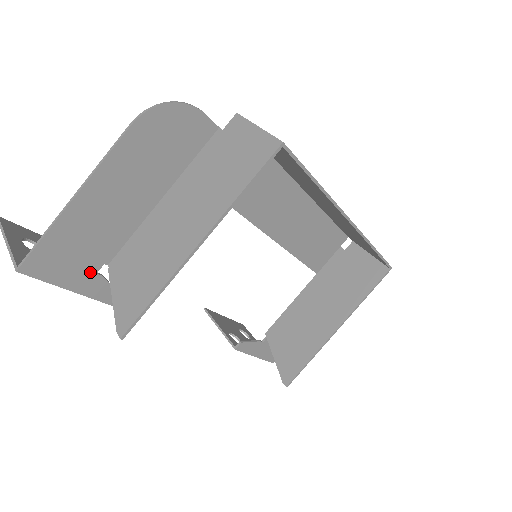
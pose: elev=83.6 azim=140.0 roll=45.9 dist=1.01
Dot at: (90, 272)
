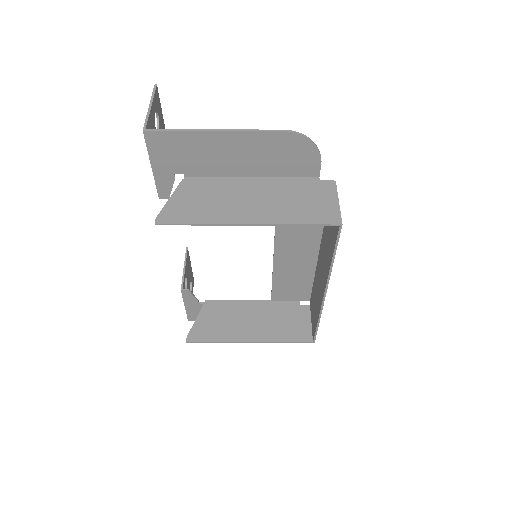
Dot at: (172, 170)
